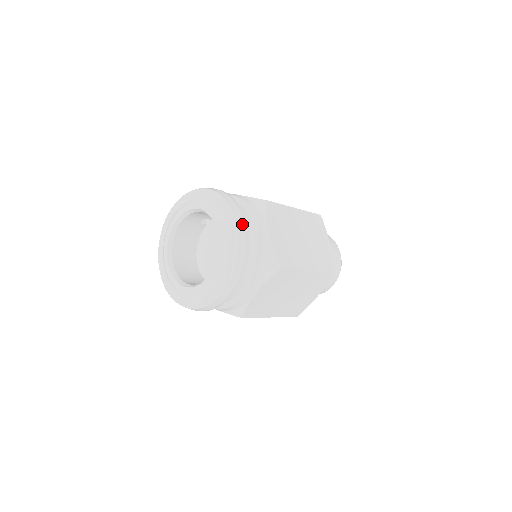
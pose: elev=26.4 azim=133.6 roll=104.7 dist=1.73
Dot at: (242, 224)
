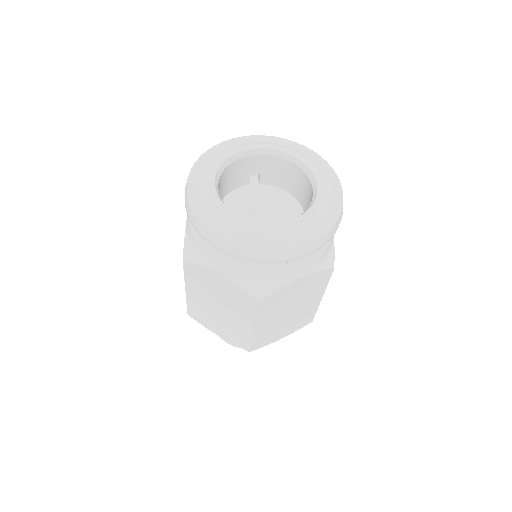
Dot at: occluded
